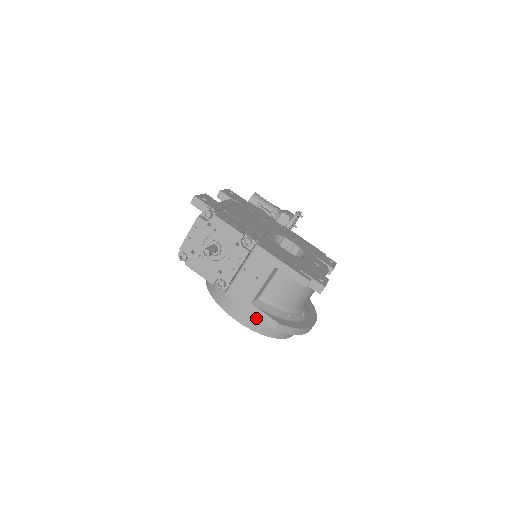
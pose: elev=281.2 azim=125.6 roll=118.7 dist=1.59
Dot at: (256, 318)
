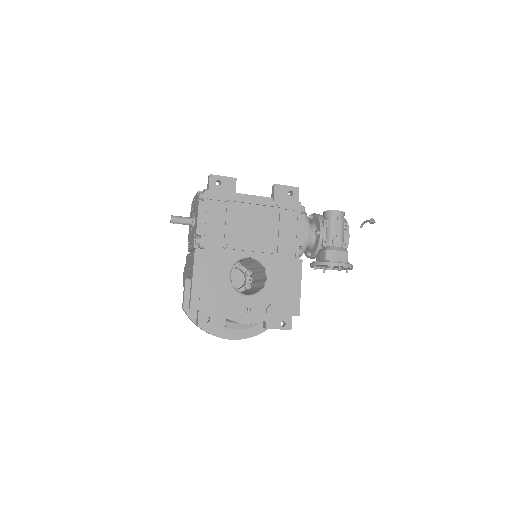
Dot at: occluded
